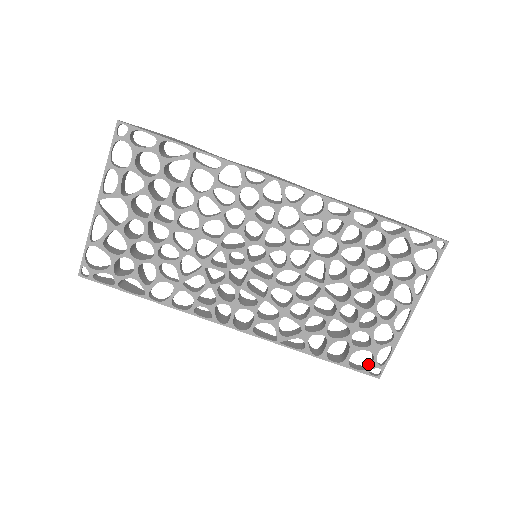
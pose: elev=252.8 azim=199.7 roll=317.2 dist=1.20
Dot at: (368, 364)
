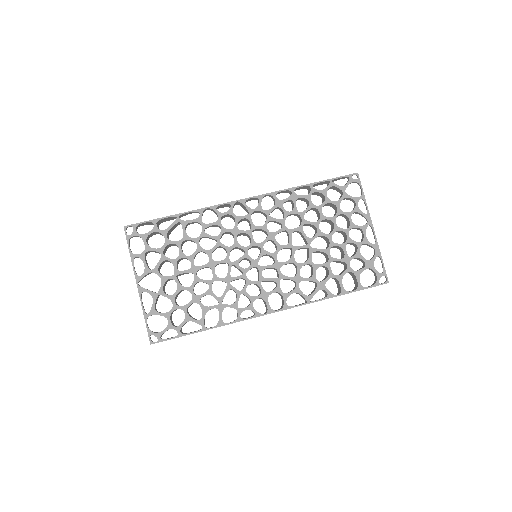
Dot at: (375, 279)
